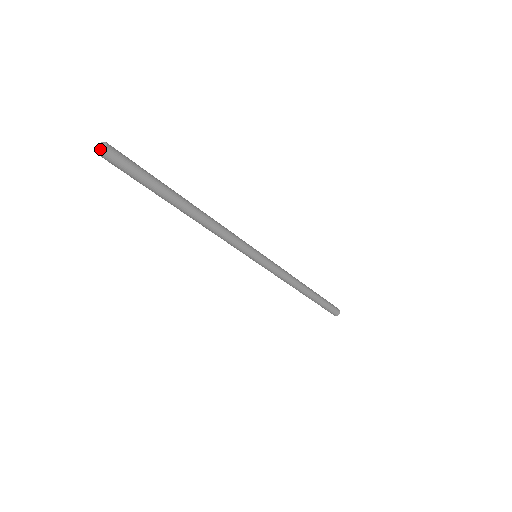
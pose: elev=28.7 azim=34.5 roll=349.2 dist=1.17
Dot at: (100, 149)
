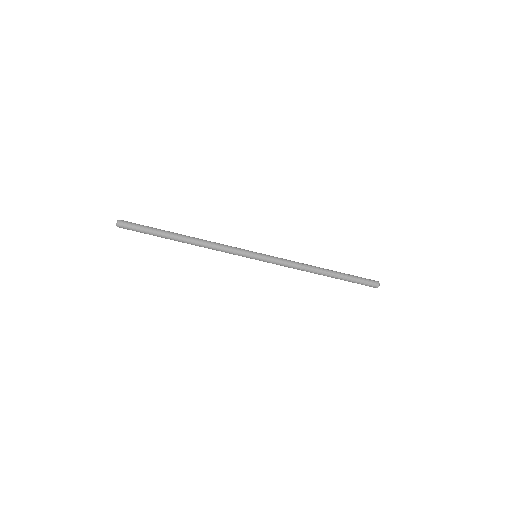
Dot at: (116, 223)
